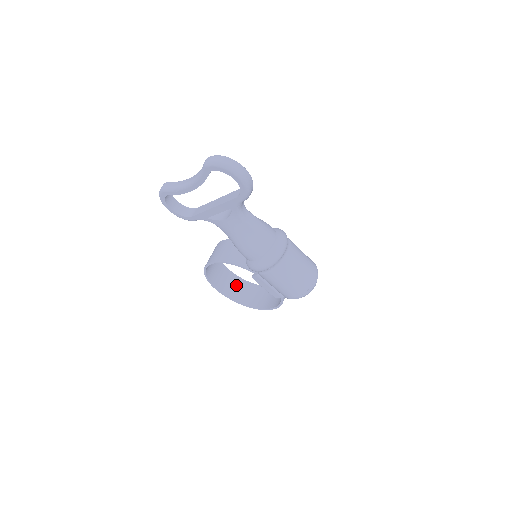
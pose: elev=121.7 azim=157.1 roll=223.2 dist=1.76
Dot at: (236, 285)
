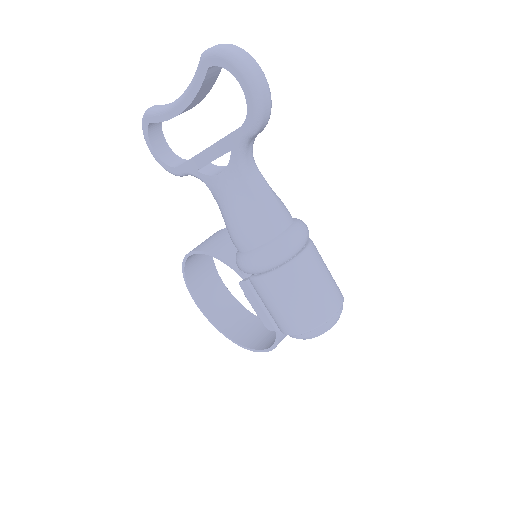
Dot at: (225, 306)
